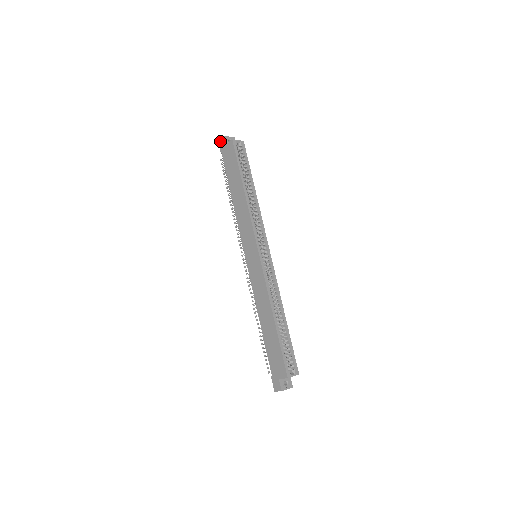
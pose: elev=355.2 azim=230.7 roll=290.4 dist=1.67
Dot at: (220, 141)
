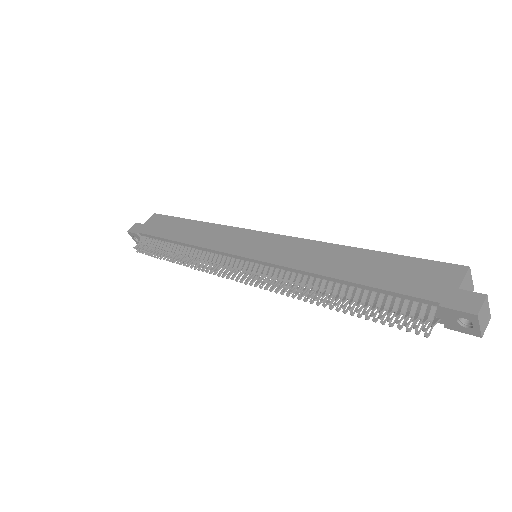
Dot at: (132, 228)
